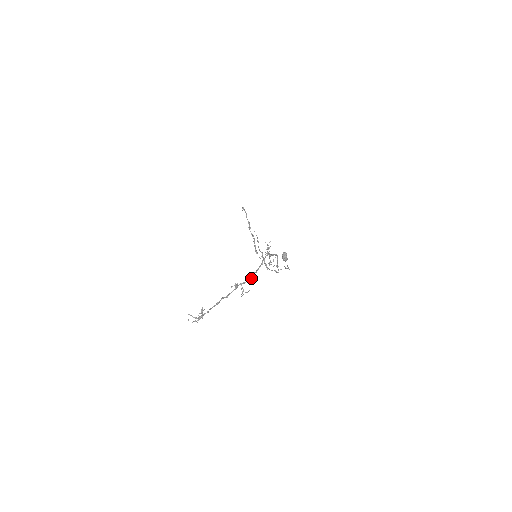
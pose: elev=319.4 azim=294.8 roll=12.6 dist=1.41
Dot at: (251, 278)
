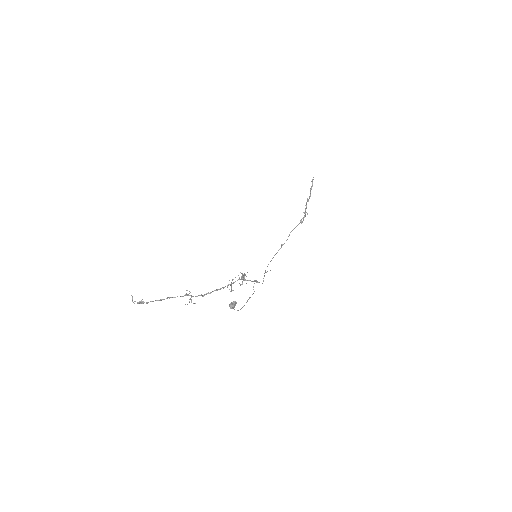
Dot at: occluded
